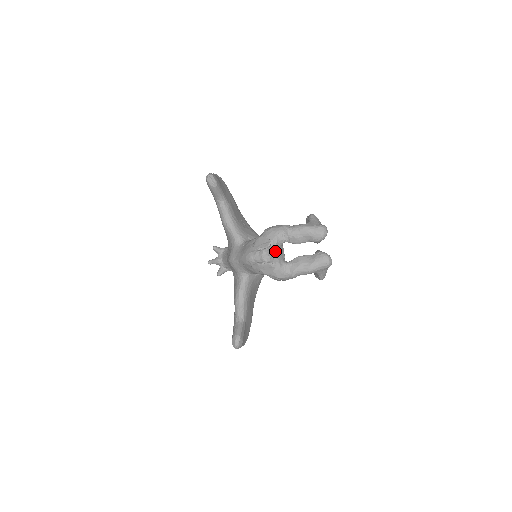
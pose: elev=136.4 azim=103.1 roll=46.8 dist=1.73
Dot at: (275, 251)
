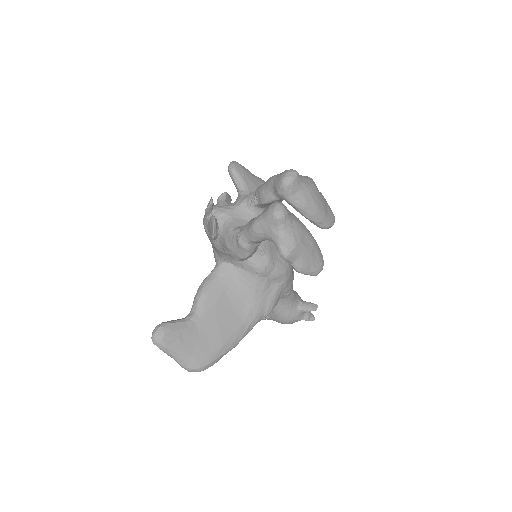
Dot at: (235, 212)
